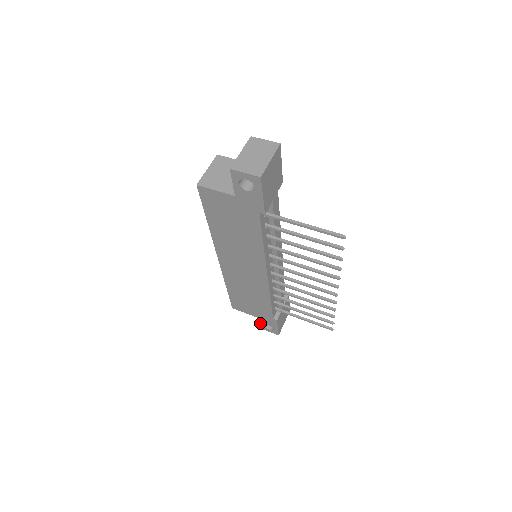
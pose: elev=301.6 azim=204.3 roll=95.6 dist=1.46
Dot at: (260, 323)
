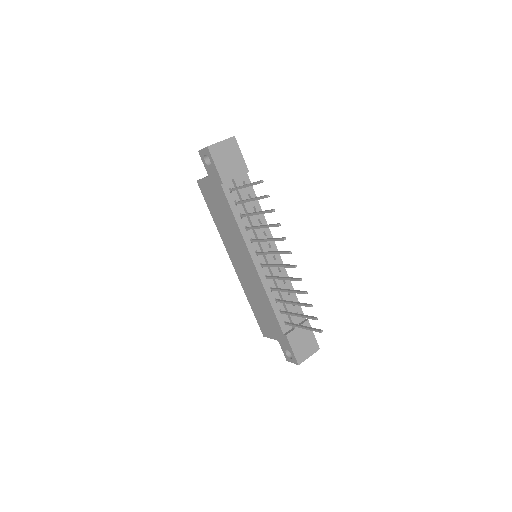
Dot at: (283, 350)
